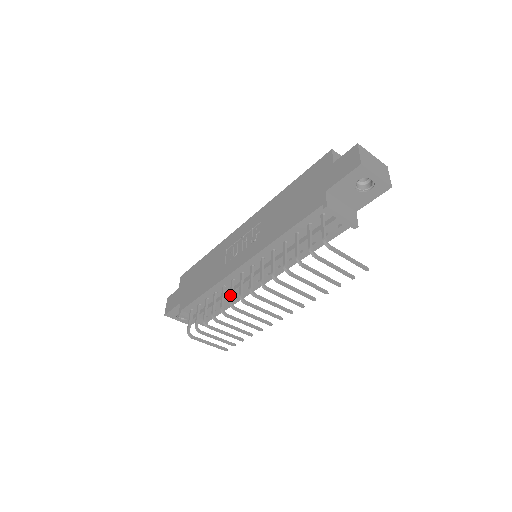
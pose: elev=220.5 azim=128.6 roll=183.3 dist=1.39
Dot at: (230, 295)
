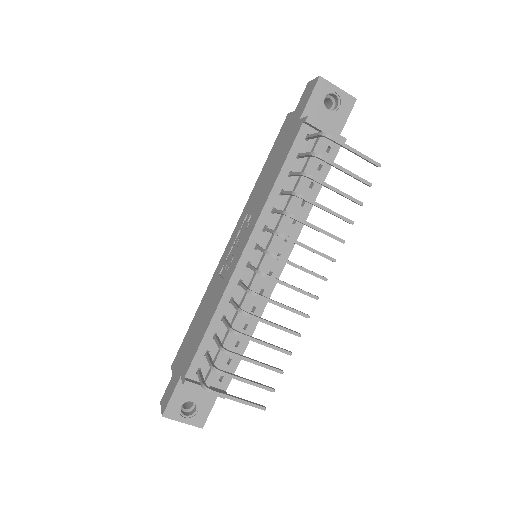
Dot at: (243, 287)
